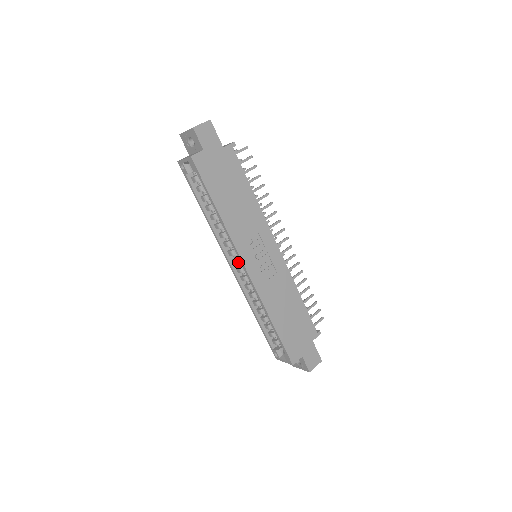
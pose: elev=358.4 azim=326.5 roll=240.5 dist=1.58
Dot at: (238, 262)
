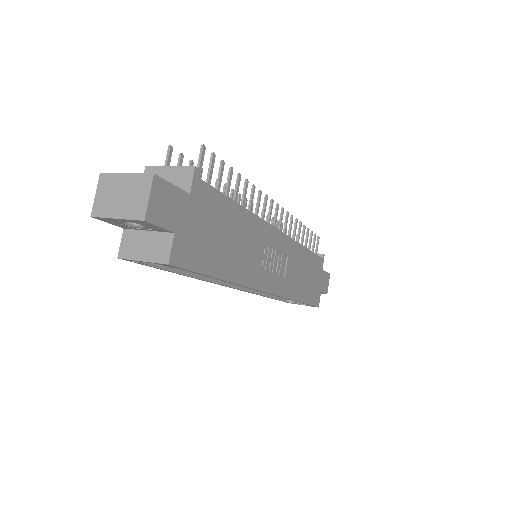
Dot at: occluded
